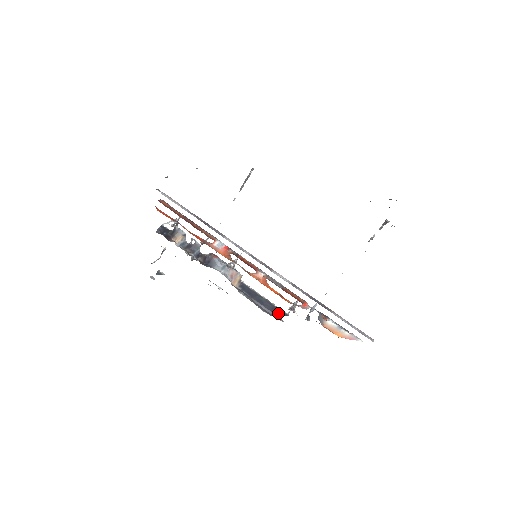
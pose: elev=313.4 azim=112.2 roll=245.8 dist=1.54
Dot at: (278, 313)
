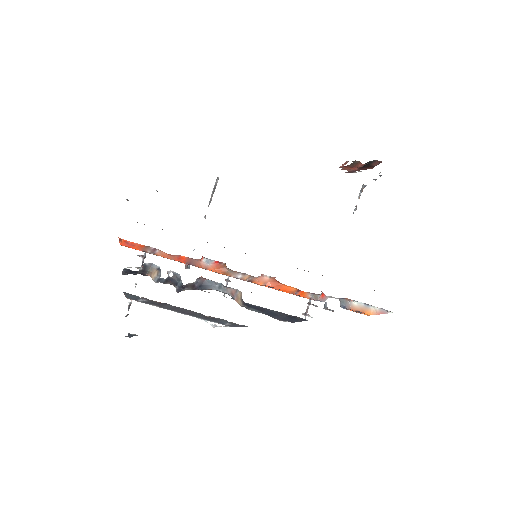
Dot at: (297, 319)
